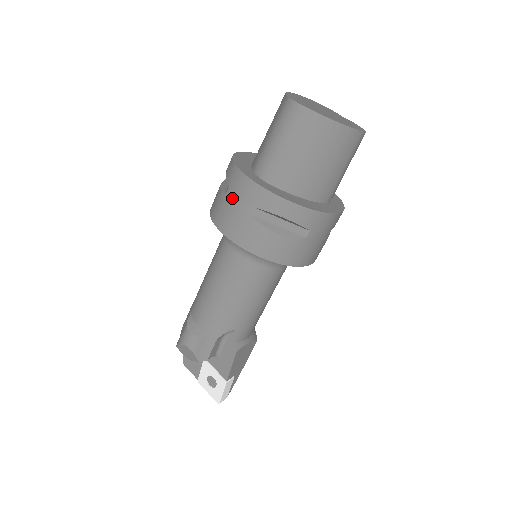
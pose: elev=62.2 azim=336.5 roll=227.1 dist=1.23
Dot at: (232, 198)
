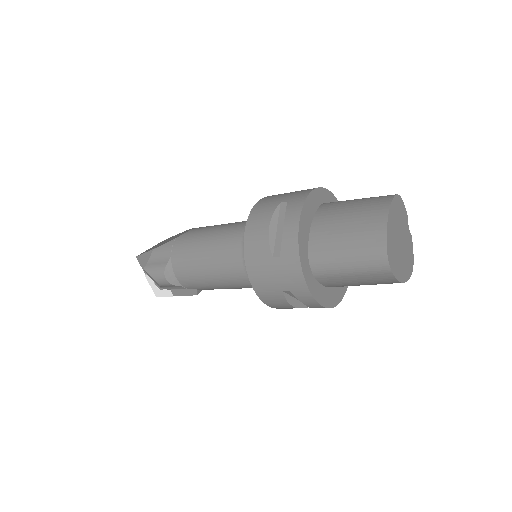
Dot at: (277, 270)
